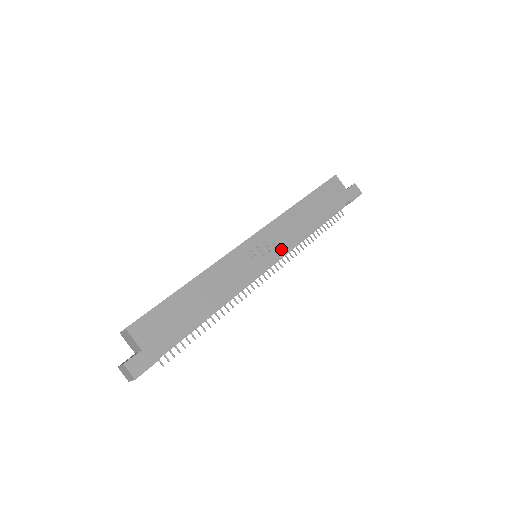
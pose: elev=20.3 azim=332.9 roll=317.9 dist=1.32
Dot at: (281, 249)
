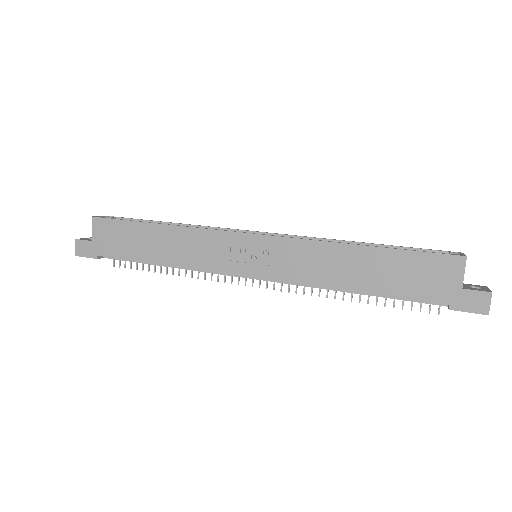
Dot at: (276, 273)
